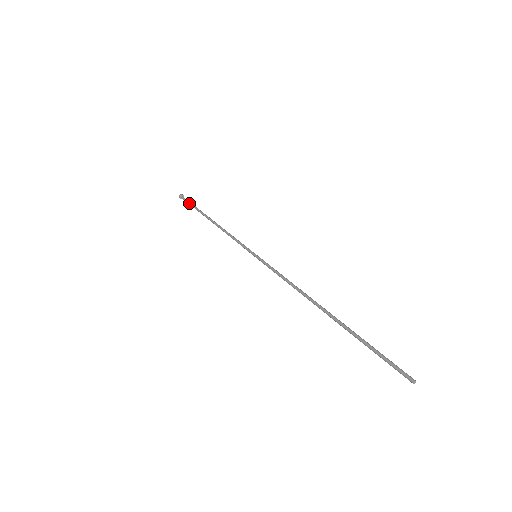
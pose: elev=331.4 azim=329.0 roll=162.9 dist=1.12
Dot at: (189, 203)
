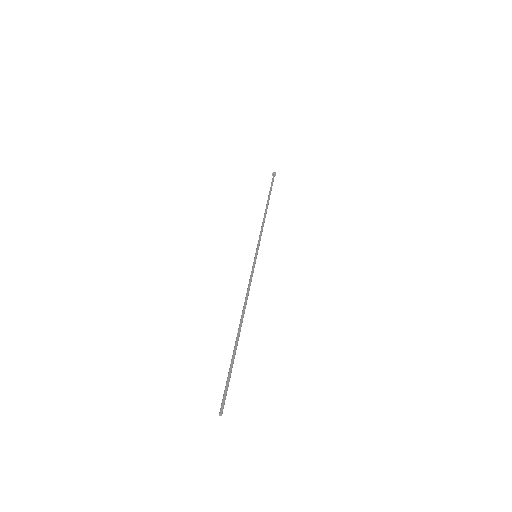
Dot at: (272, 183)
